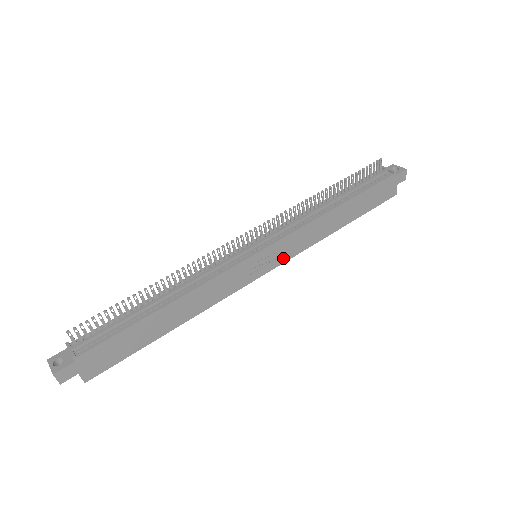
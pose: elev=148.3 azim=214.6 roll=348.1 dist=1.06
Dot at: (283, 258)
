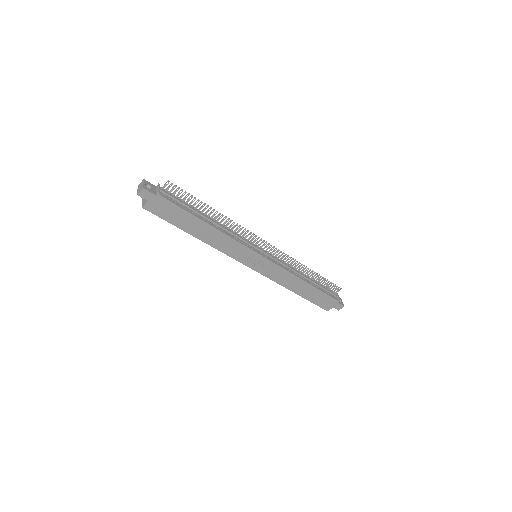
Dot at: (263, 272)
